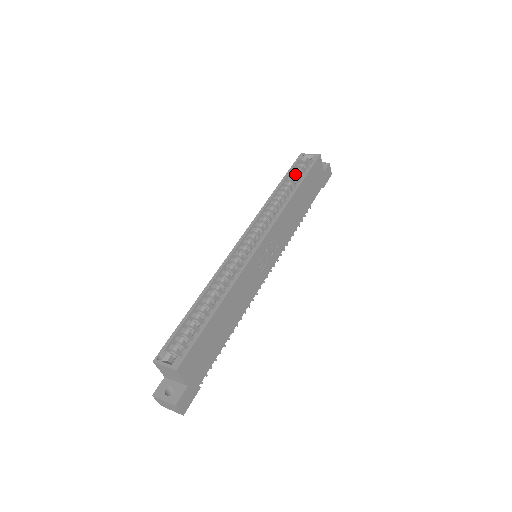
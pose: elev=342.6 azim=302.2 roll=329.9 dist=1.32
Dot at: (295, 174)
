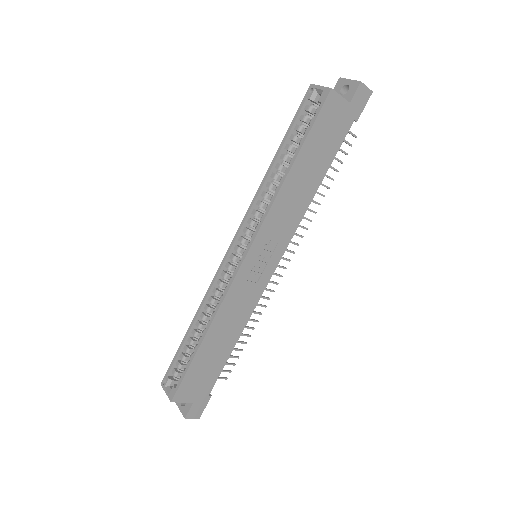
Dot at: (299, 128)
